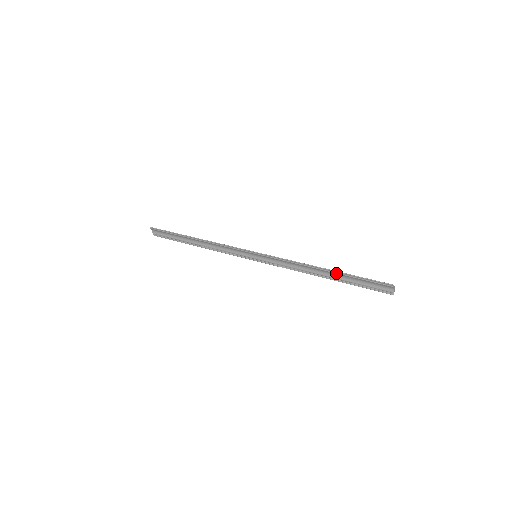
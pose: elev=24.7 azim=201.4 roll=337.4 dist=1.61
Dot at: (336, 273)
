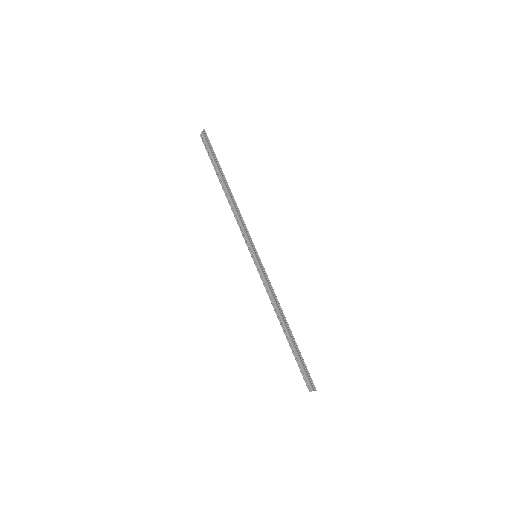
Dot at: (293, 339)
